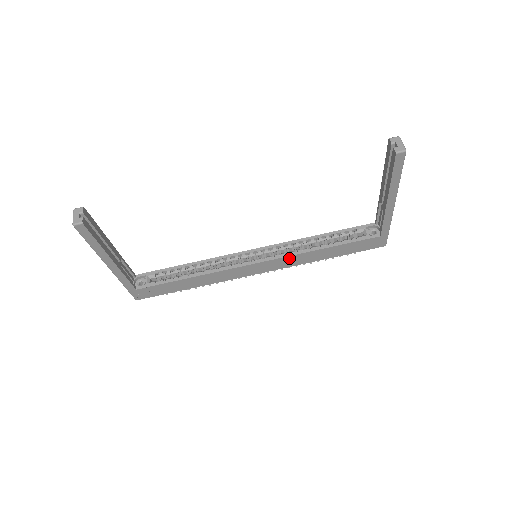
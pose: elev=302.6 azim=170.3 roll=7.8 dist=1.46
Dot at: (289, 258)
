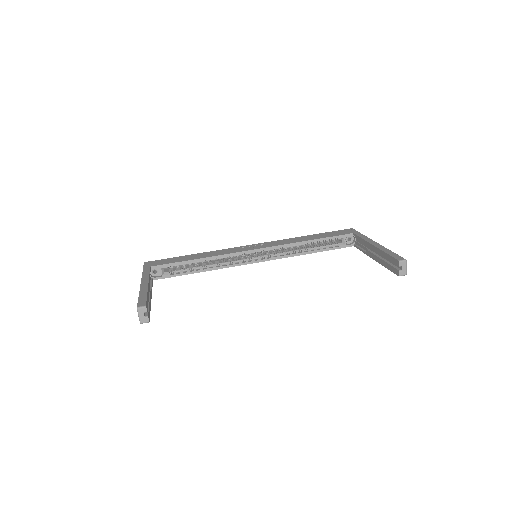
Dot at: (281, 257)
